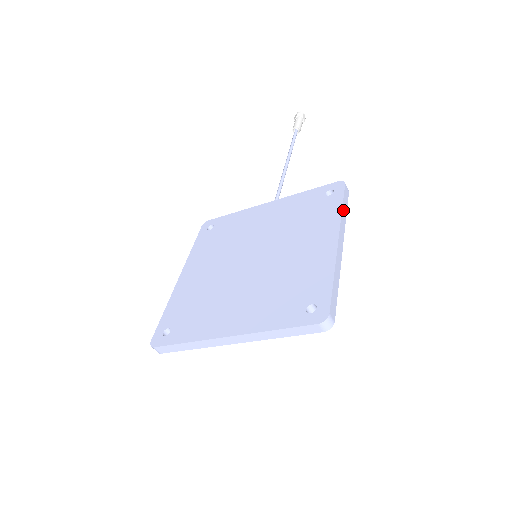
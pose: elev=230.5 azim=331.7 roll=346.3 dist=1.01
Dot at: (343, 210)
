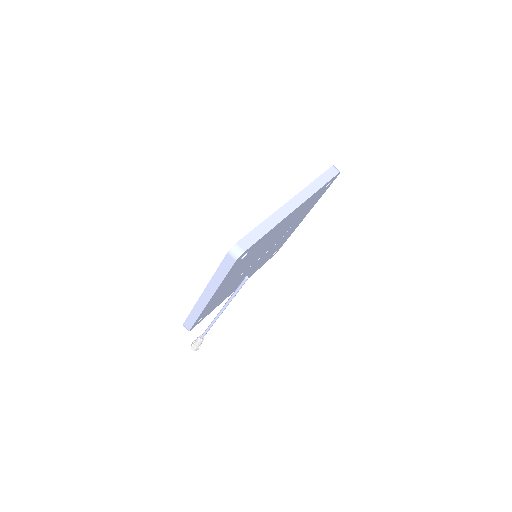
Dot at: occluded
